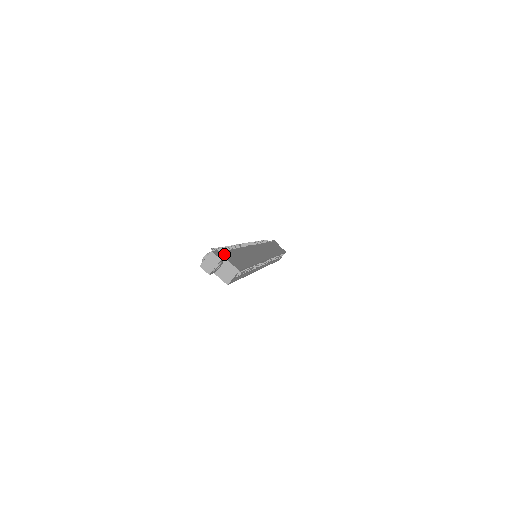
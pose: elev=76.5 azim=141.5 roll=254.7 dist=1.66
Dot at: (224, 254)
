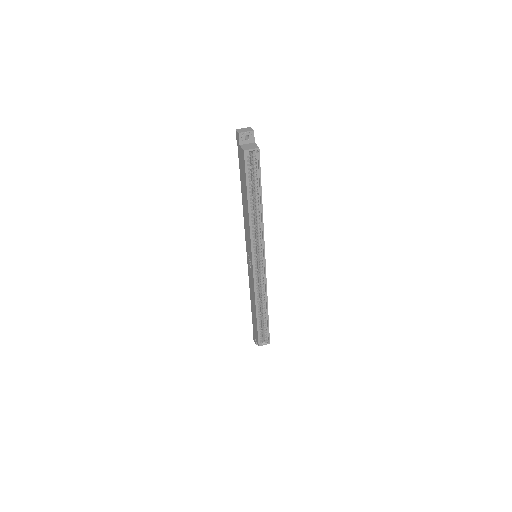
Dot at: occluded
